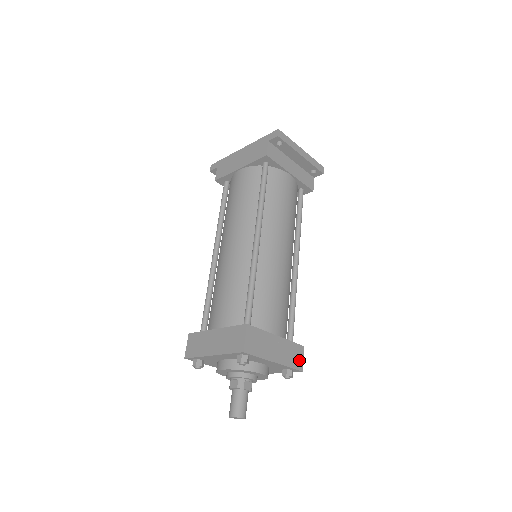
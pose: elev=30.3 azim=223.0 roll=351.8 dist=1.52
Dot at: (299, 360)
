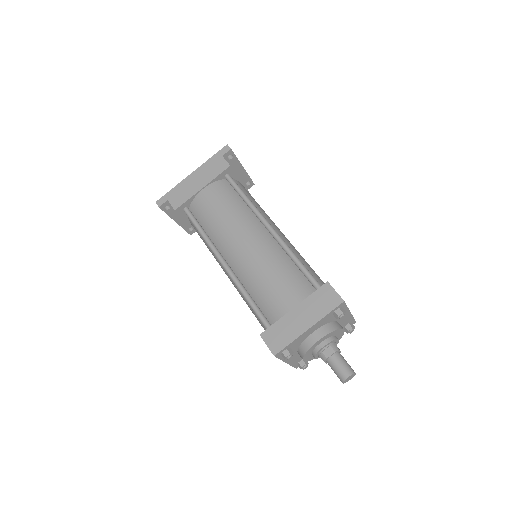
Dot at: occluded
